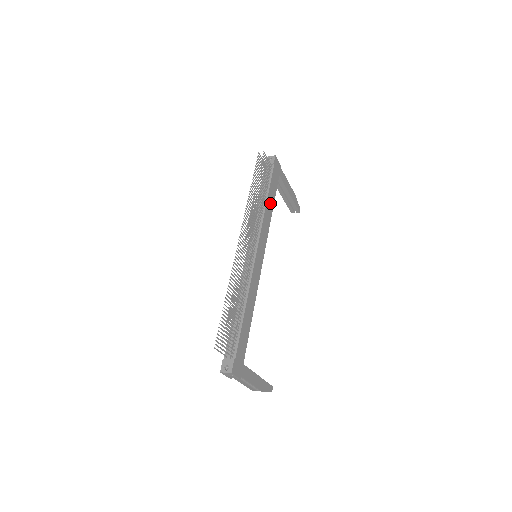
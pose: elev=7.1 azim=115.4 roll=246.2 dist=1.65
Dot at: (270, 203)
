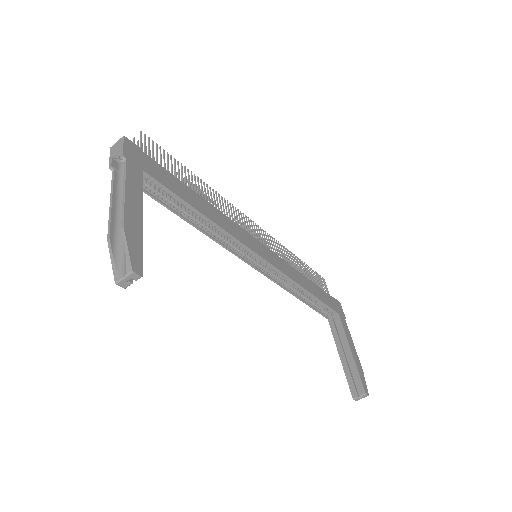
Dot at: (308, 286)
